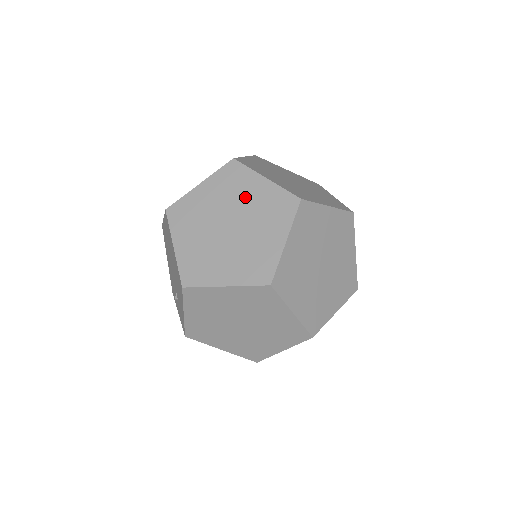
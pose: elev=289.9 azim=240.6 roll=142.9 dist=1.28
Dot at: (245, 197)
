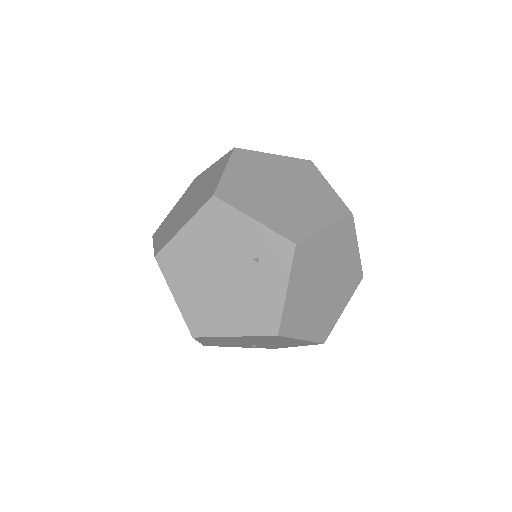
Dot at: (323, 257)
